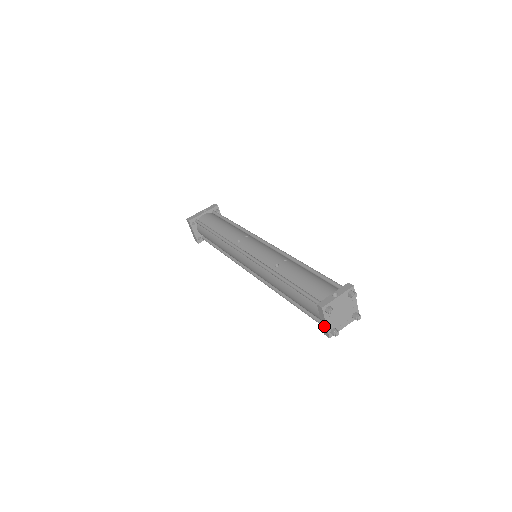
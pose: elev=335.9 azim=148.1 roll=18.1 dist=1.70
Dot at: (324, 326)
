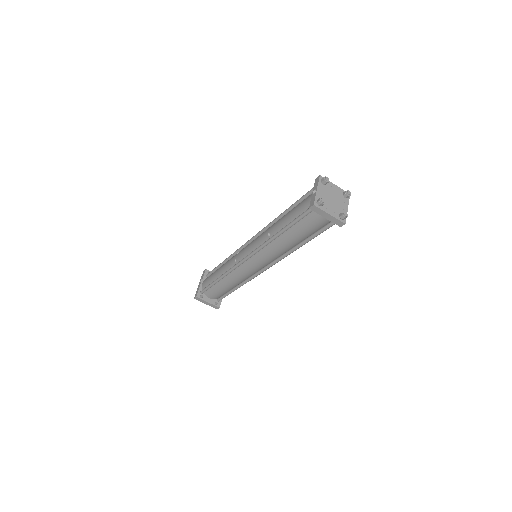
Dot at: (332, 219)
